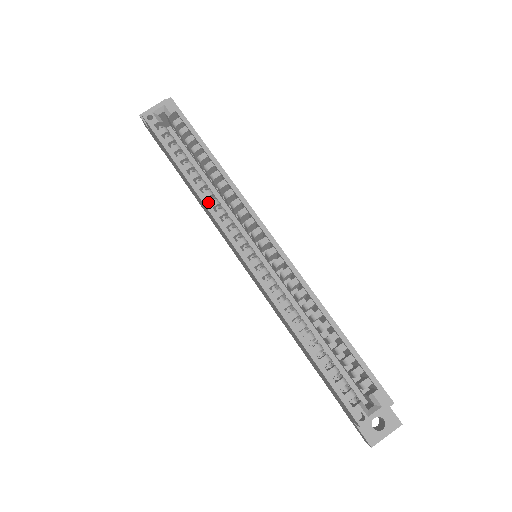
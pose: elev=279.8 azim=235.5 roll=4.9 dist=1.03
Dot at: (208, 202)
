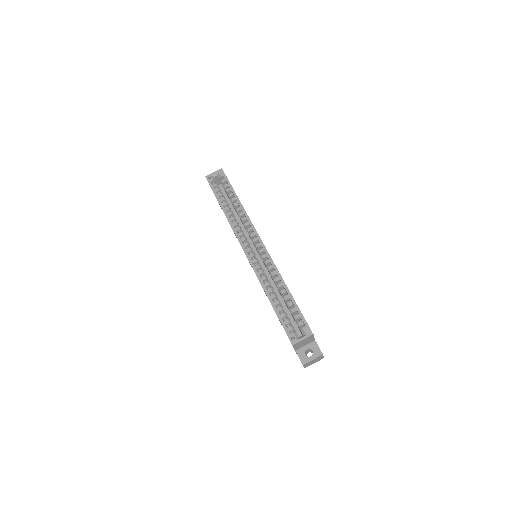
Dot at: occluded
